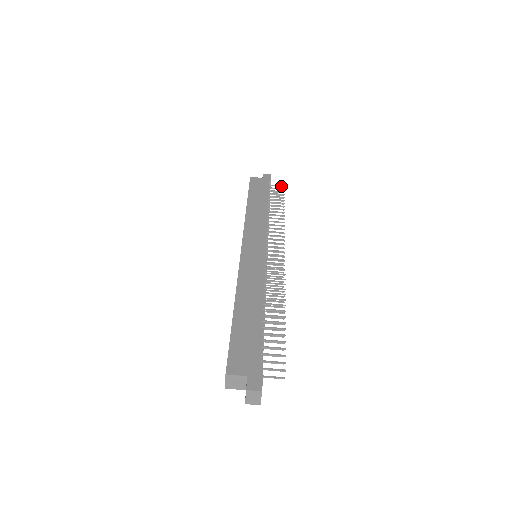
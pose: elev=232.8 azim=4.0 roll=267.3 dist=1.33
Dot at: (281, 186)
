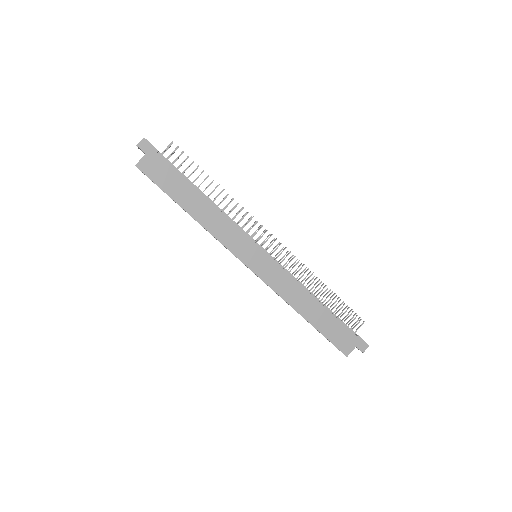
Dot at: occluded
